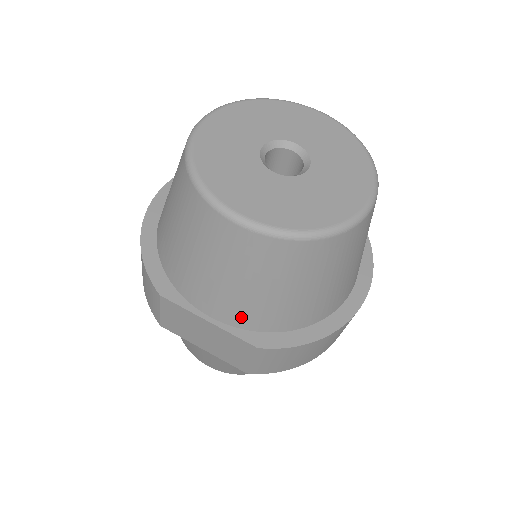
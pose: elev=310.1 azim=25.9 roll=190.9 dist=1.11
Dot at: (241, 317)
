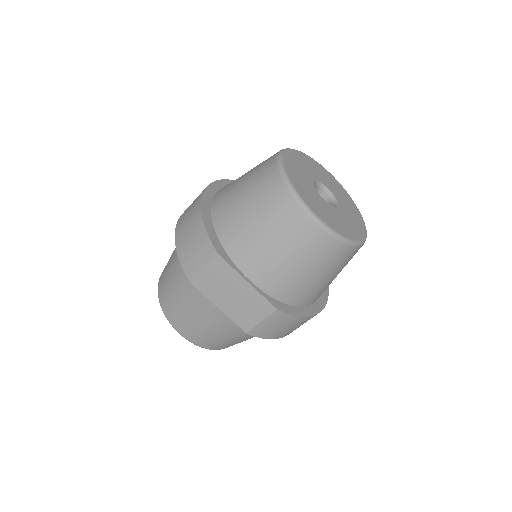
Dot at: (273, 285)
